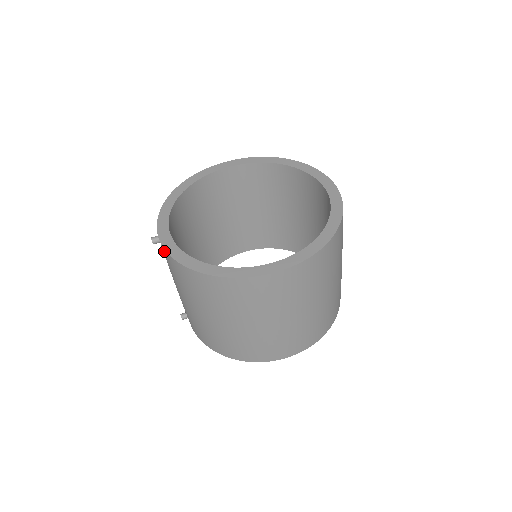
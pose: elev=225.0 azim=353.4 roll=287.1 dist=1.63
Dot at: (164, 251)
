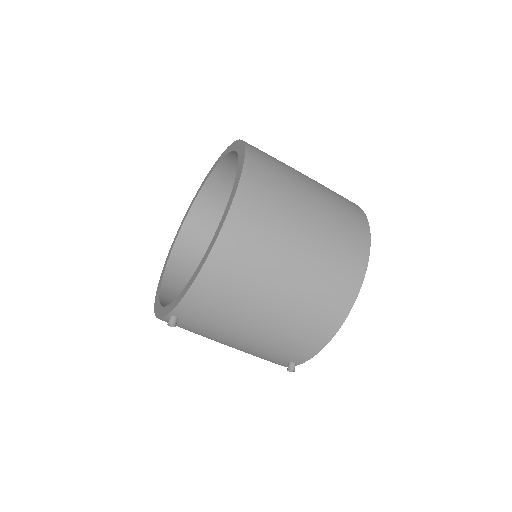
Dot at: (182, 309)
